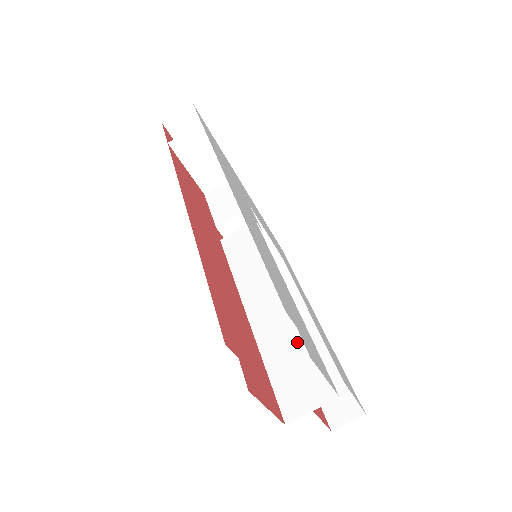
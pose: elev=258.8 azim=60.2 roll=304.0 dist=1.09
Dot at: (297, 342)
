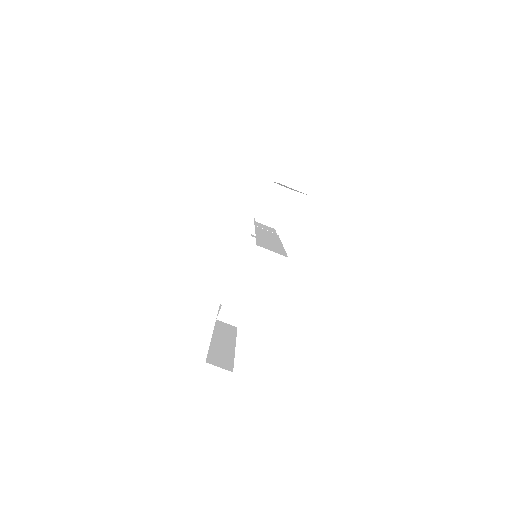
Dot at: (277, 247)
